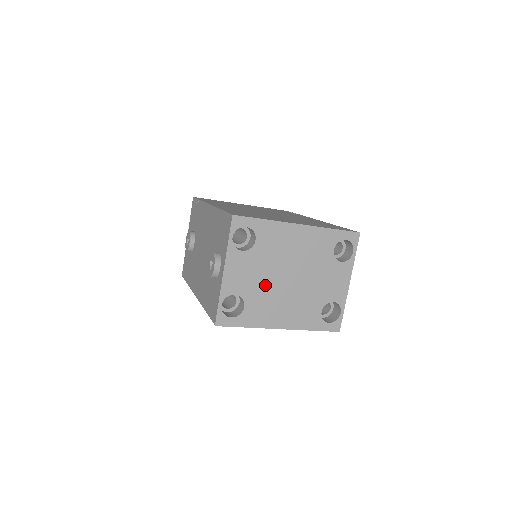
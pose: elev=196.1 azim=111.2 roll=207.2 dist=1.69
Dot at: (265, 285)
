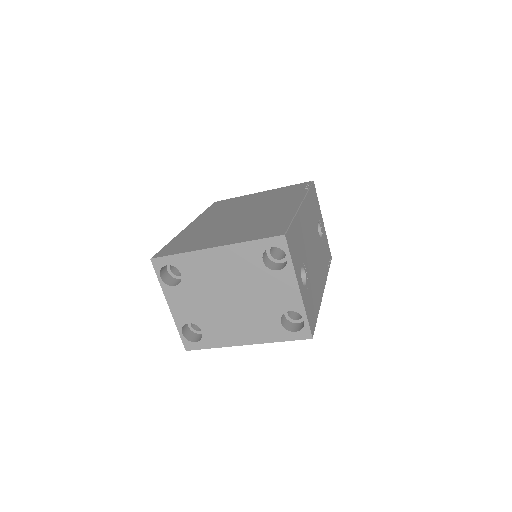
Dot at: (210, 310)
